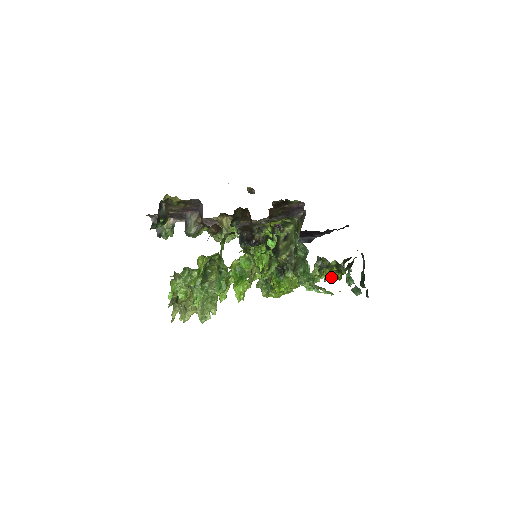
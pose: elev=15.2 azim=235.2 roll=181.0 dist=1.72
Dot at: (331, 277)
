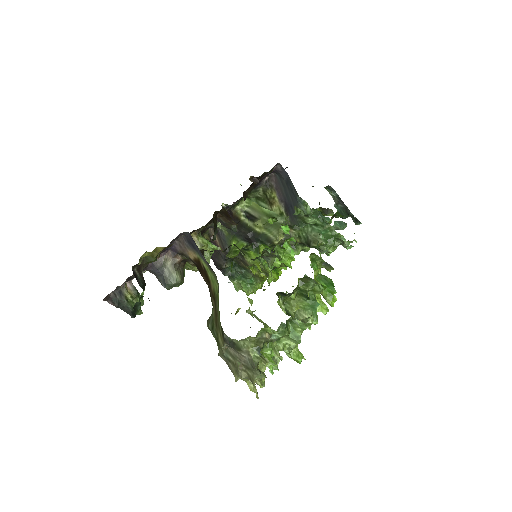
Dot at: occluded
